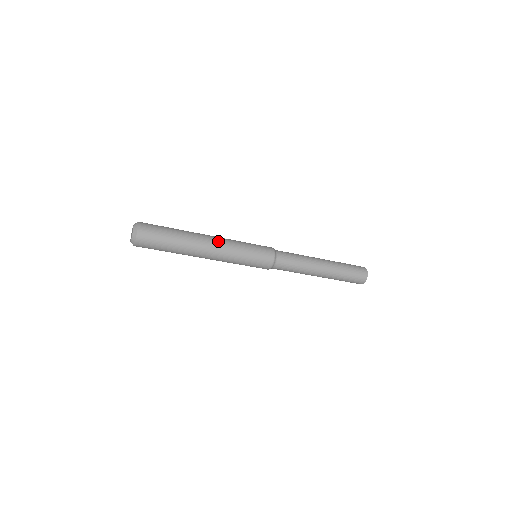
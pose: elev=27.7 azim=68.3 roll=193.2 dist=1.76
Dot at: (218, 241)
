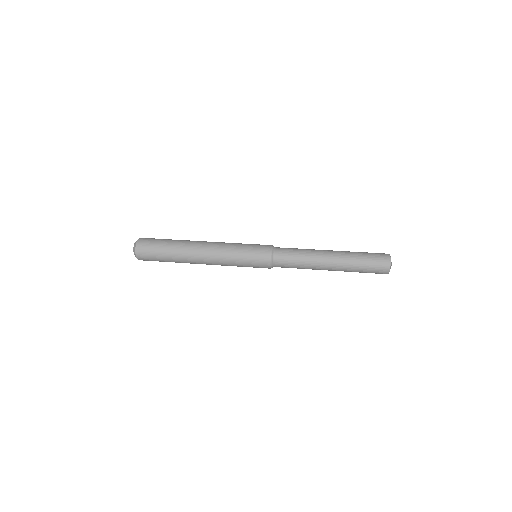
Dot at: (210, 262)
